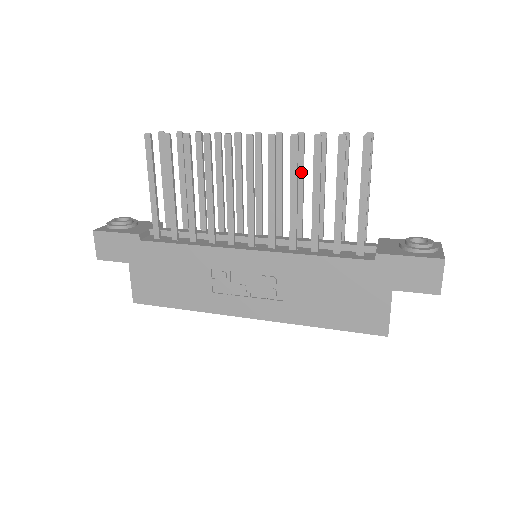
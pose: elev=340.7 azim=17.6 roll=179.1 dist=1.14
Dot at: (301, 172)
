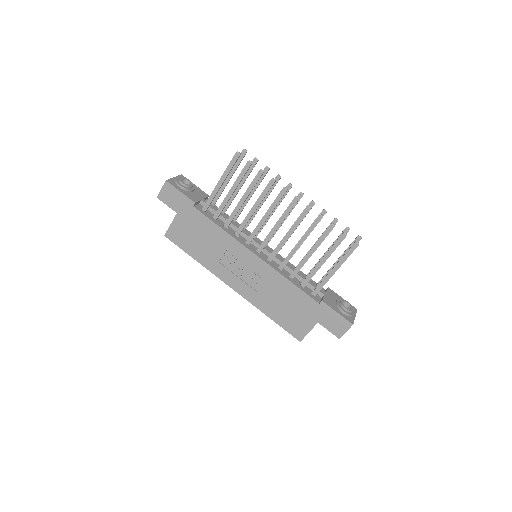
Dot at: occluded
